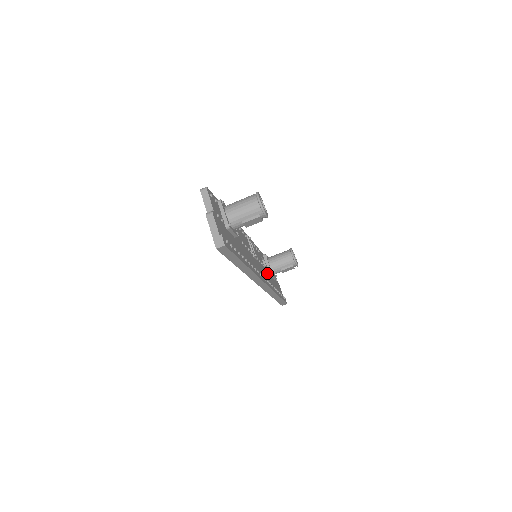
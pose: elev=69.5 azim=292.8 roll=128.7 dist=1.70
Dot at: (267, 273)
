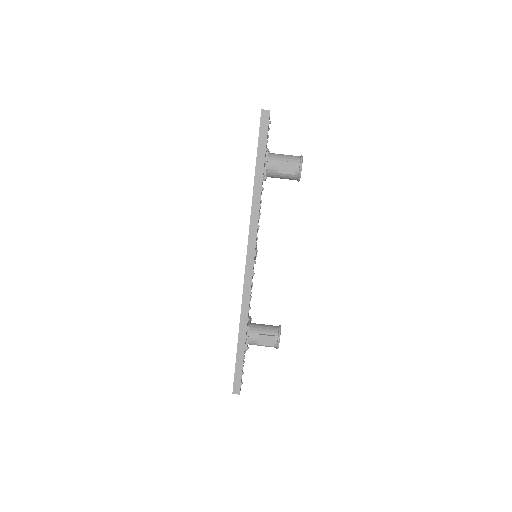
Dot at: occluded
